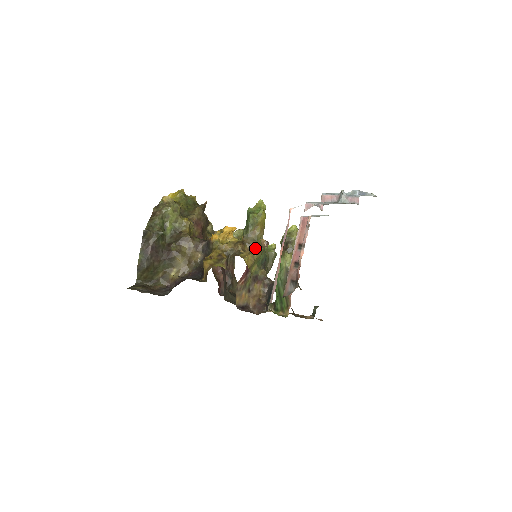
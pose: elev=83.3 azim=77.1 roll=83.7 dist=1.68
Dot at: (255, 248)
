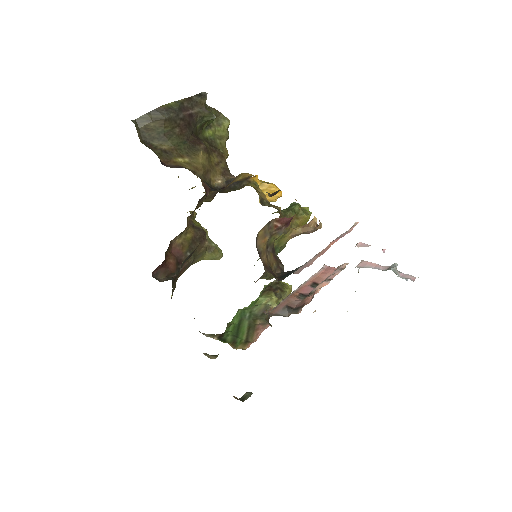
Dot at: occluded
